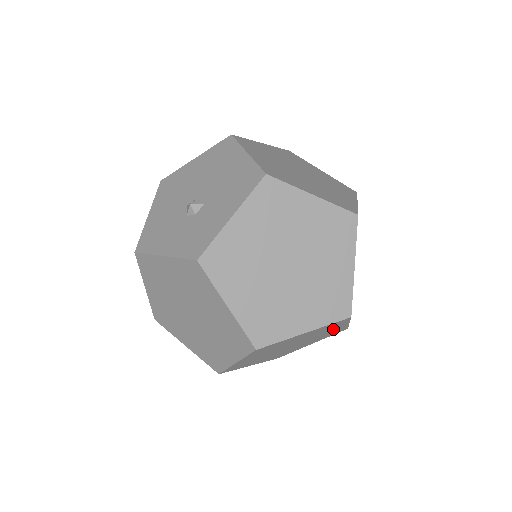
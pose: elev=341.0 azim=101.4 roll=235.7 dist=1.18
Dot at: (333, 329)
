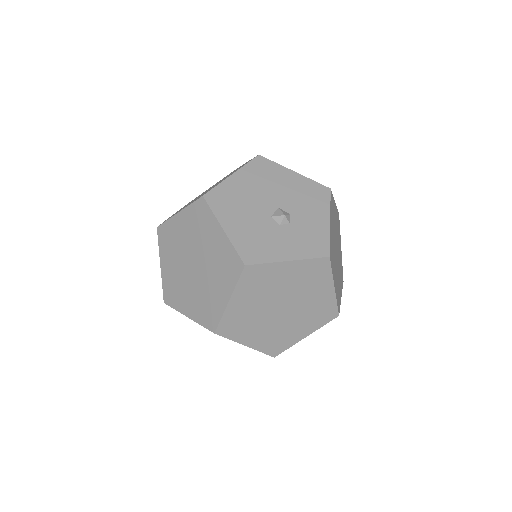
Dot at: occluded
